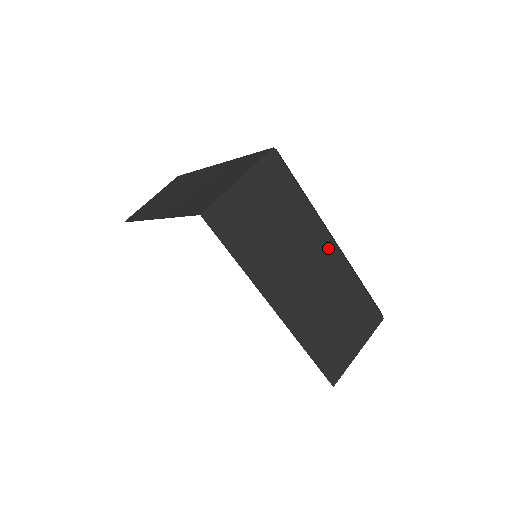
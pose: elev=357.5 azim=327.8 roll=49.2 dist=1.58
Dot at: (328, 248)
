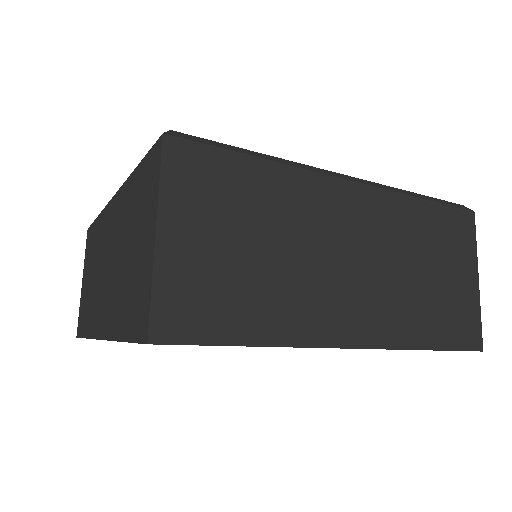
Dot at: (351, 197)
